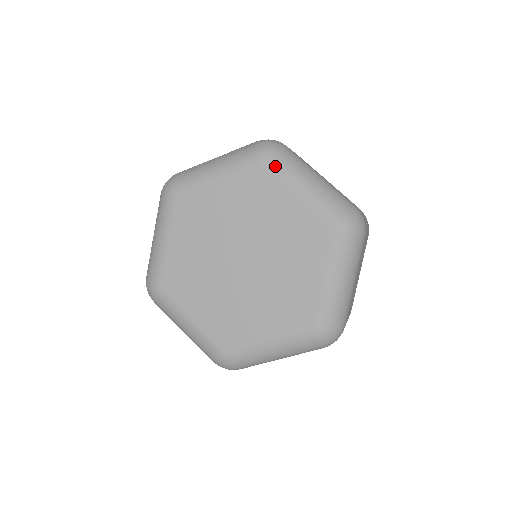
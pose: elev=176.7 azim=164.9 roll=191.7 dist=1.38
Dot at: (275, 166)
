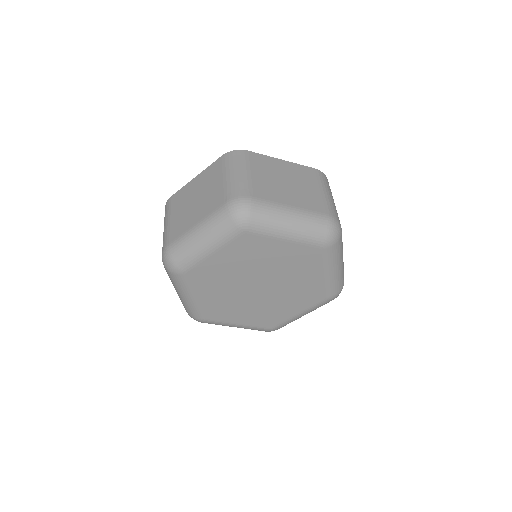
Dot at: (329, 254)
